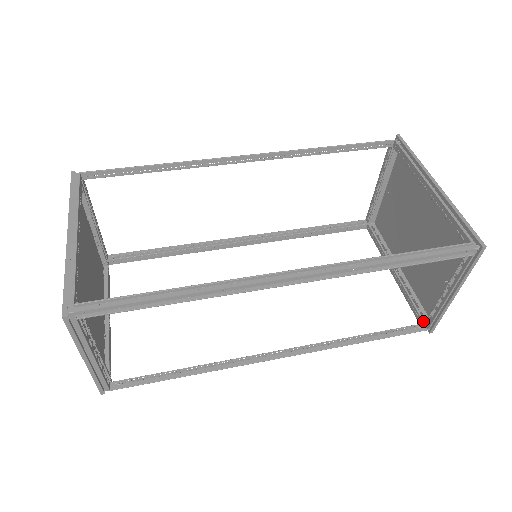
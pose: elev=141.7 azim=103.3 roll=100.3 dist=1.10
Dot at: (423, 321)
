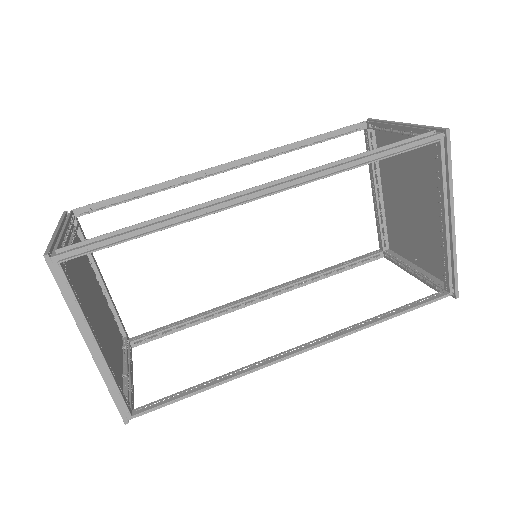
Dot at: (383, 250)
